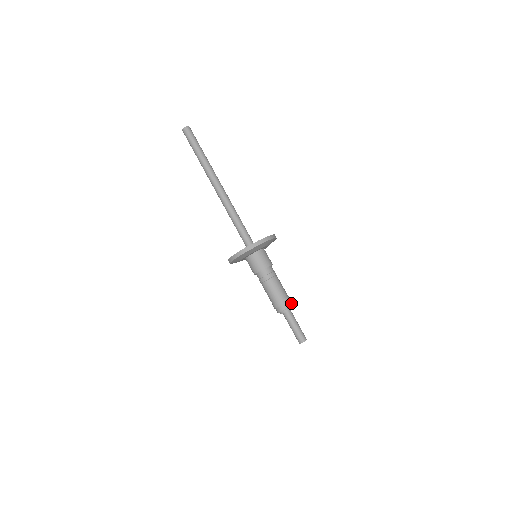
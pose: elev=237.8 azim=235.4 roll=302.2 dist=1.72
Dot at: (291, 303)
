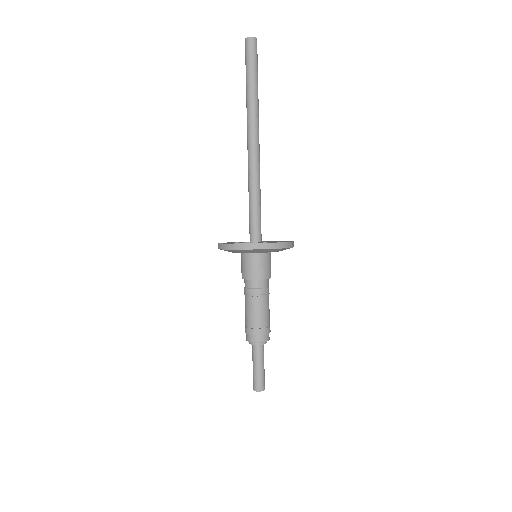
Dot at: occluded
